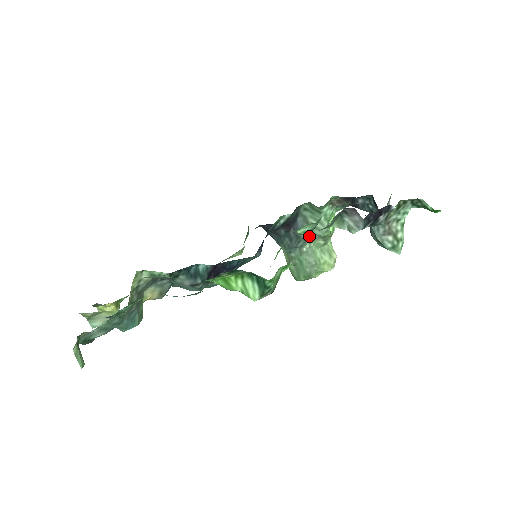
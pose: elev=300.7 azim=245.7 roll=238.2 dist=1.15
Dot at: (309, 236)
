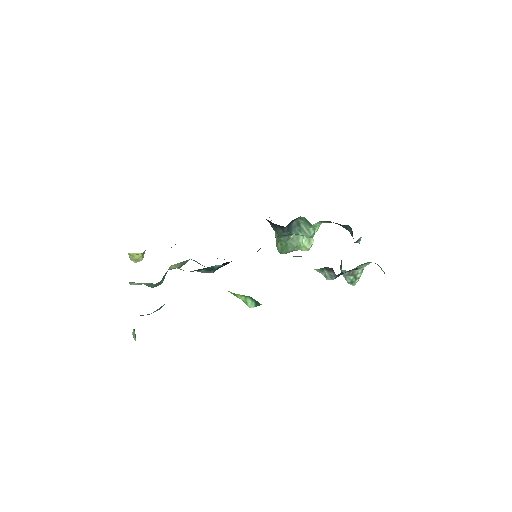
Dot at: (298, 234)
